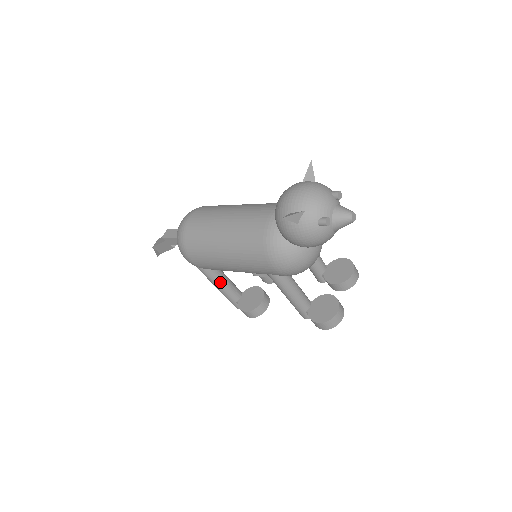
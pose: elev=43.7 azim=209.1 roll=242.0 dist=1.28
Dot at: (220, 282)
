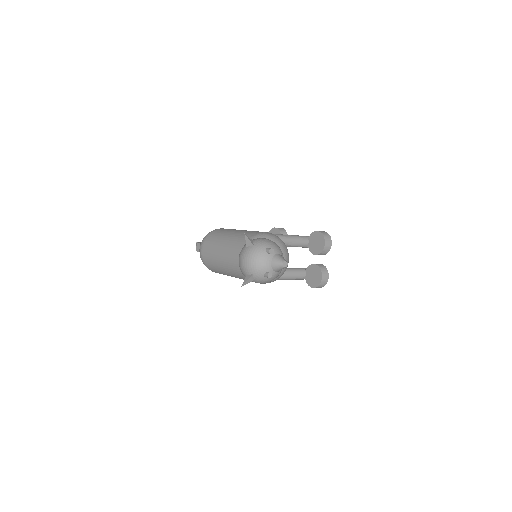
Dot at: occluded
